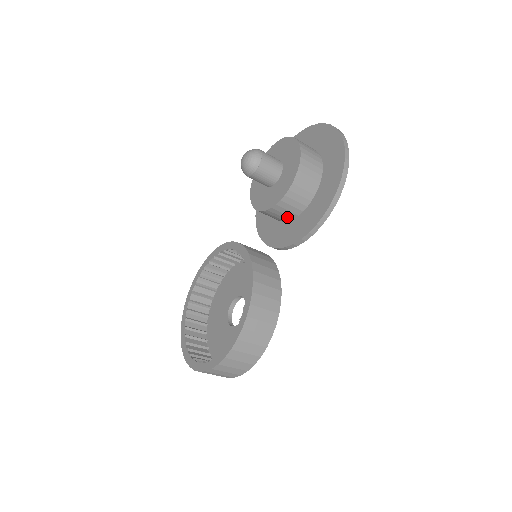
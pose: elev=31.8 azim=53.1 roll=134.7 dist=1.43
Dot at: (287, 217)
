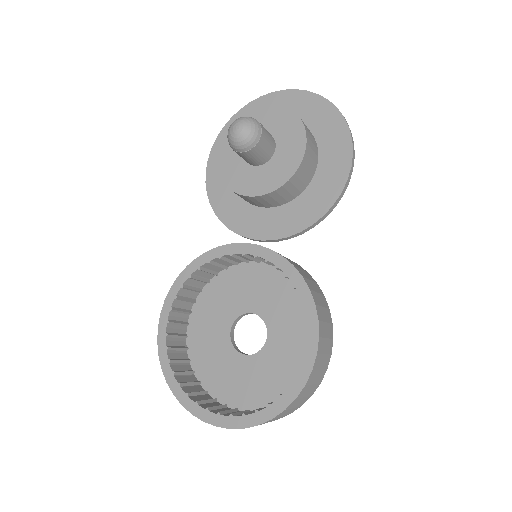
Dot at: (289, 197)
